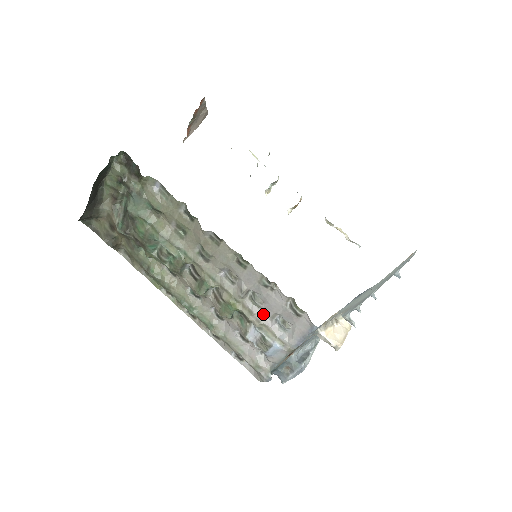
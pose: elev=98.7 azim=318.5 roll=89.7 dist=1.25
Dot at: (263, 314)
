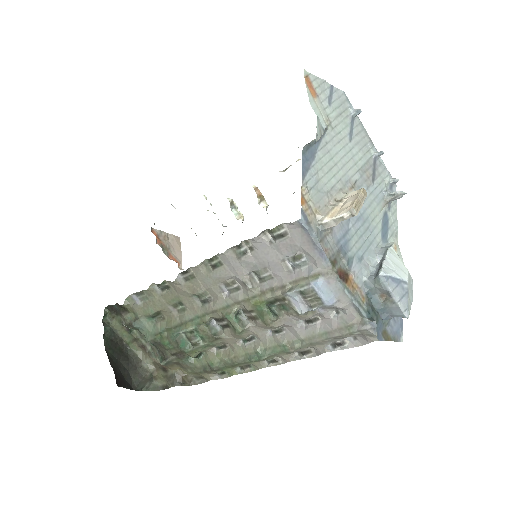
Dot at: (279, 277)
